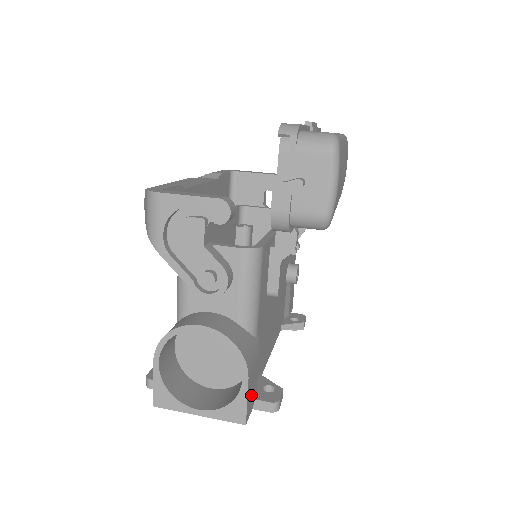
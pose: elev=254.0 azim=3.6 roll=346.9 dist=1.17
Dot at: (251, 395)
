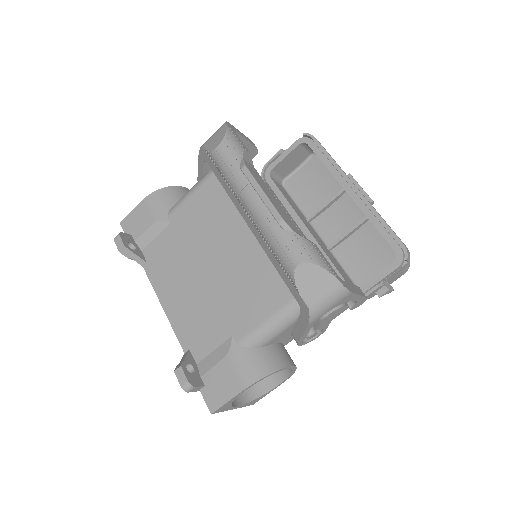
Dot at: occluded
